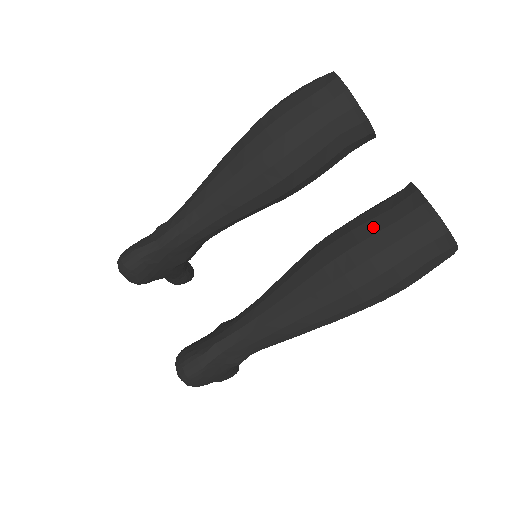
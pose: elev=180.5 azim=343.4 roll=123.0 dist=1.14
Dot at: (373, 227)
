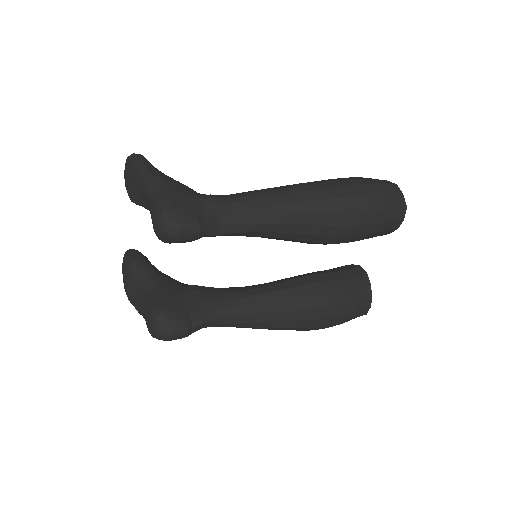
Dot at: (346, 298)
